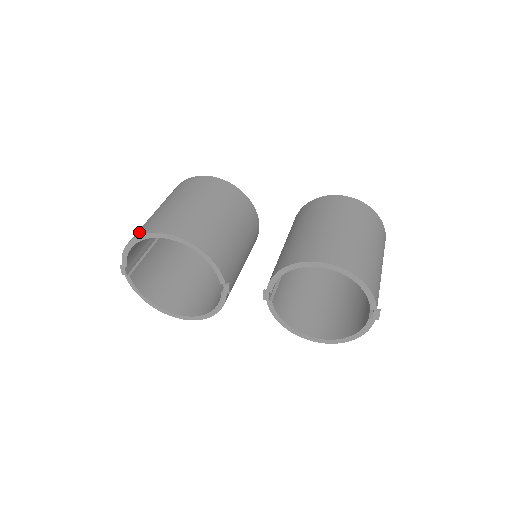
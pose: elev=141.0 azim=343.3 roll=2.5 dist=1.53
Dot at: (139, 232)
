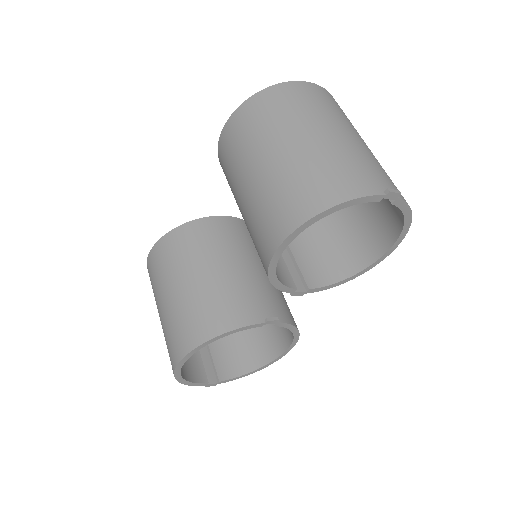
Dot at: occluded
